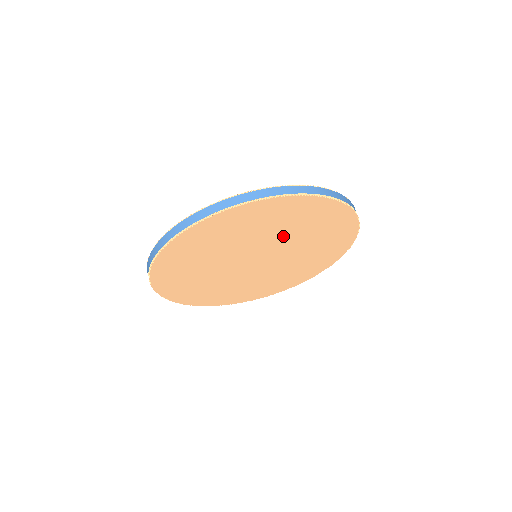
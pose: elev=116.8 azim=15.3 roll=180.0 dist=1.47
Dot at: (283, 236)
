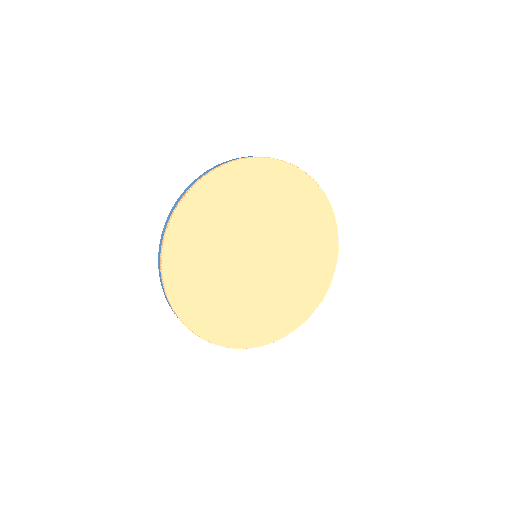
Dot at: (274, 219)
